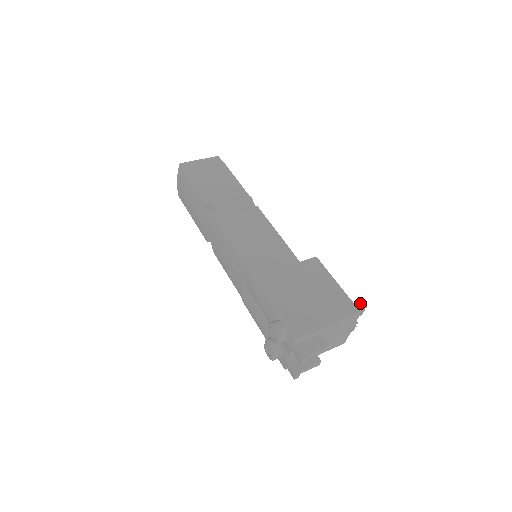
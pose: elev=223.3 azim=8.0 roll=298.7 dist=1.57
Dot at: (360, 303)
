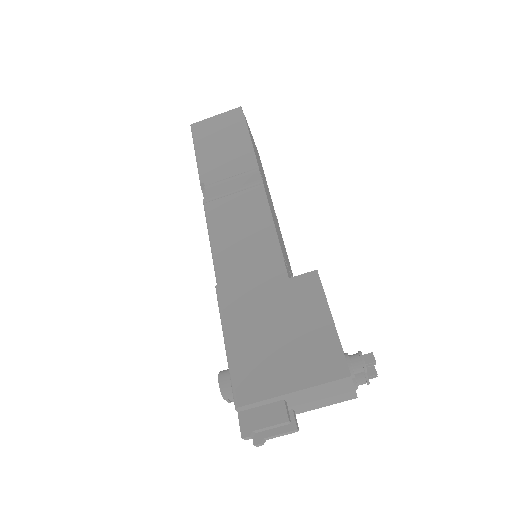
Dot at: occluded
